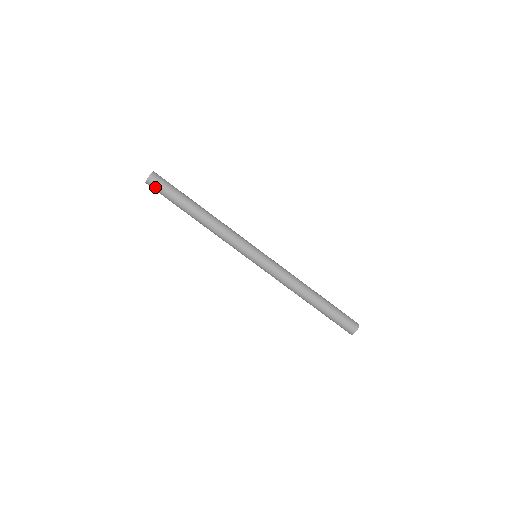
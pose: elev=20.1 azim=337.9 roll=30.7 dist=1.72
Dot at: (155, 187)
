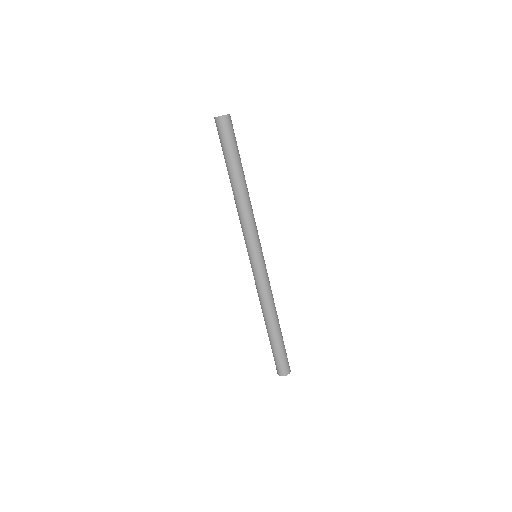
Dot at: (217, 130)
